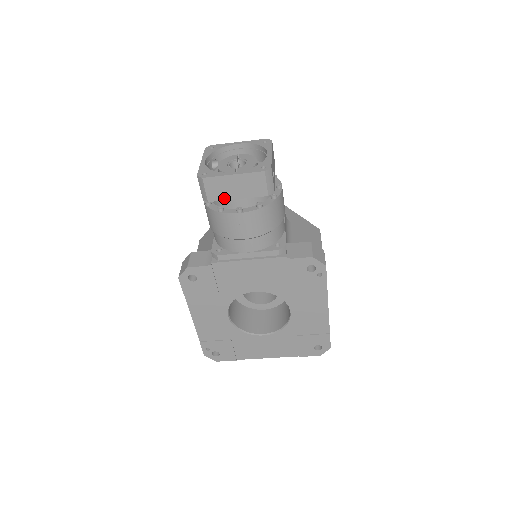
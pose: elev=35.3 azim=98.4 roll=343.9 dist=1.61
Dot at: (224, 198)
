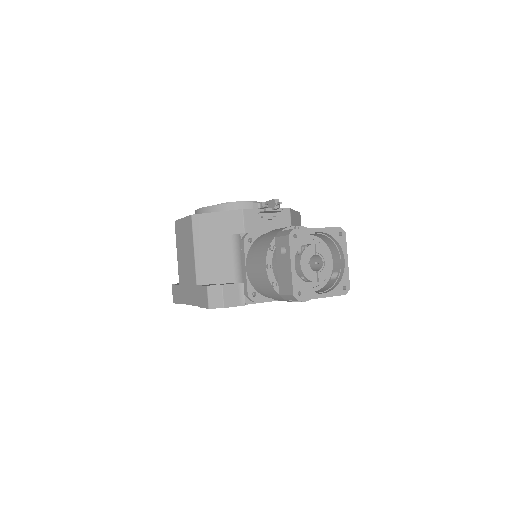
Dot at: occluded
